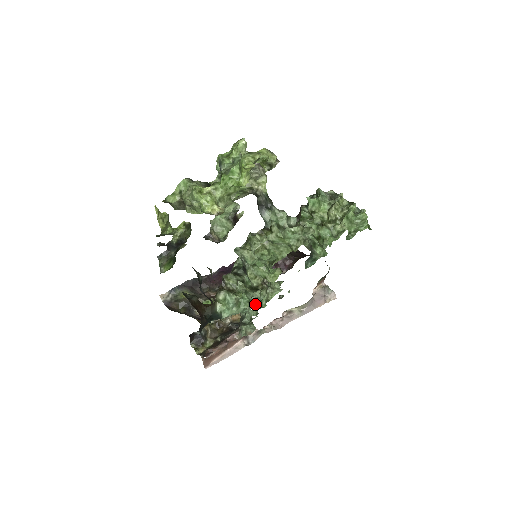
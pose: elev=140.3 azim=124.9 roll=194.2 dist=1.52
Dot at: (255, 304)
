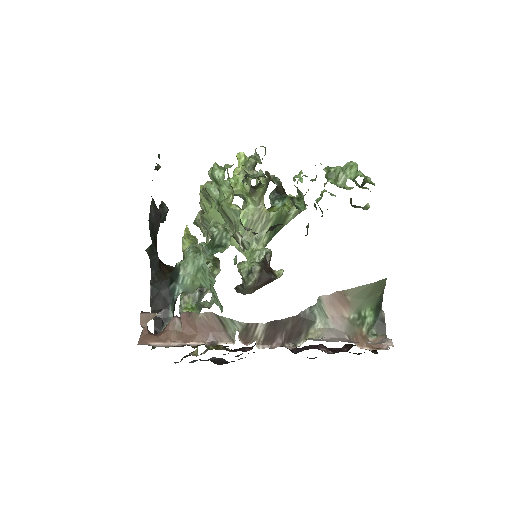
Dot at: (213, 250)
